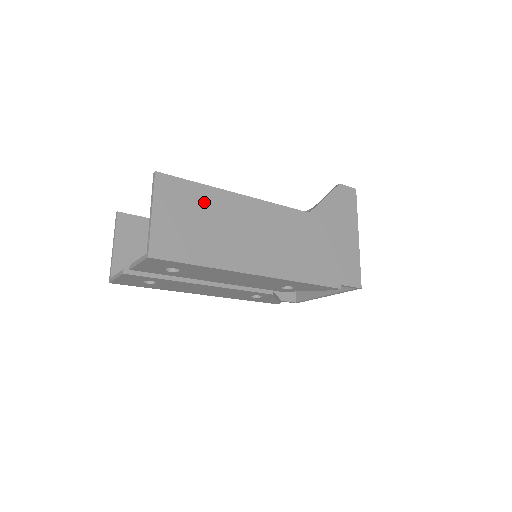
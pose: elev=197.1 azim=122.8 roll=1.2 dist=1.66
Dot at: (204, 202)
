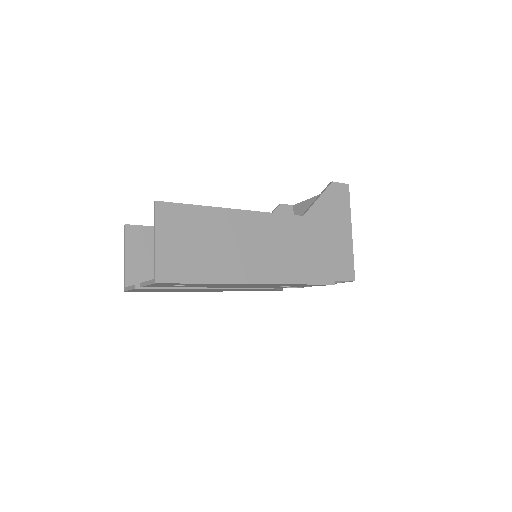
Dot at: (202, 223)
